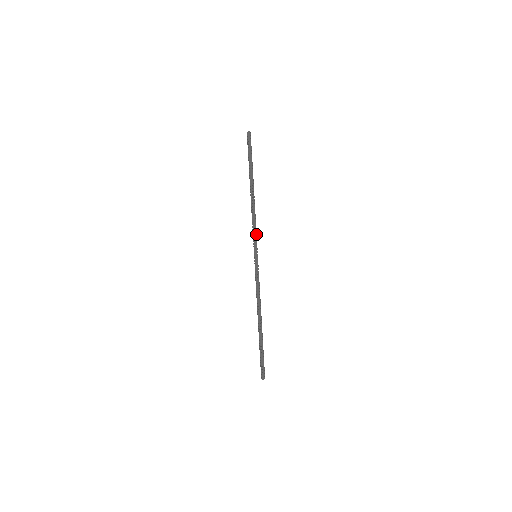
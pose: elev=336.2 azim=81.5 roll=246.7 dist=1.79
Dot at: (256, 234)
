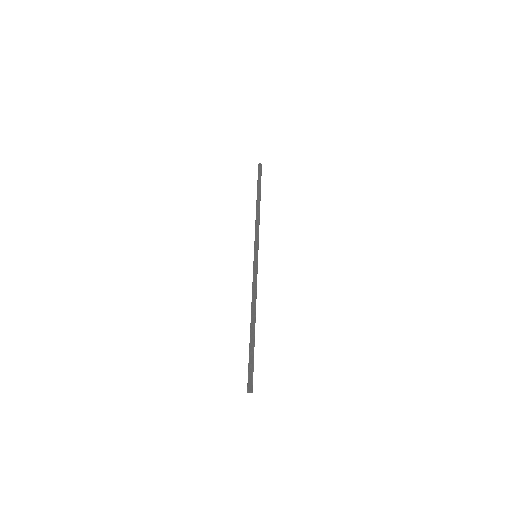
Dot at: (257, 236)
